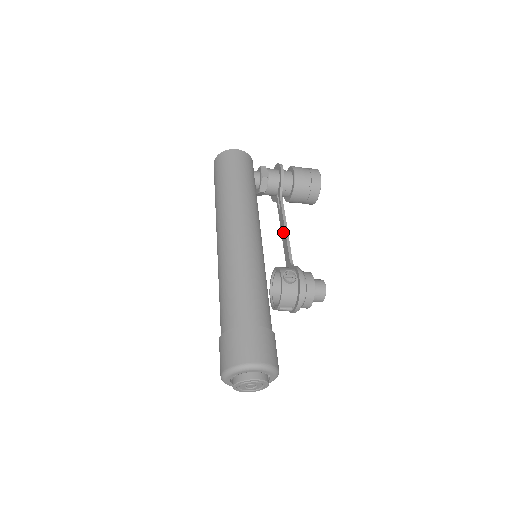
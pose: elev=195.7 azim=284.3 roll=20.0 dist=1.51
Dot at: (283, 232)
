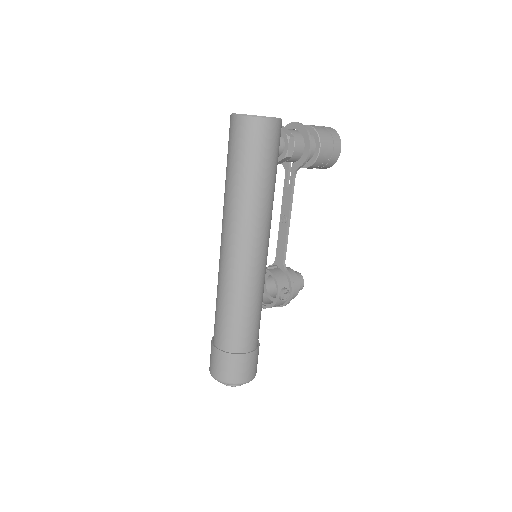
Dot at: (285, 223)
